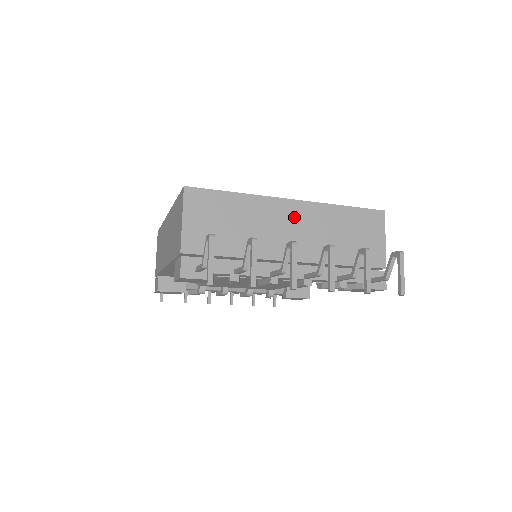
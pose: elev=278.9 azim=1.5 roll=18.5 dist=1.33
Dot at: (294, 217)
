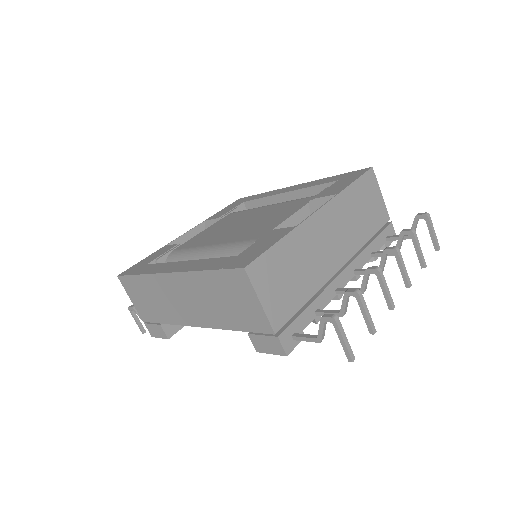
Dot at: (327, 225)
